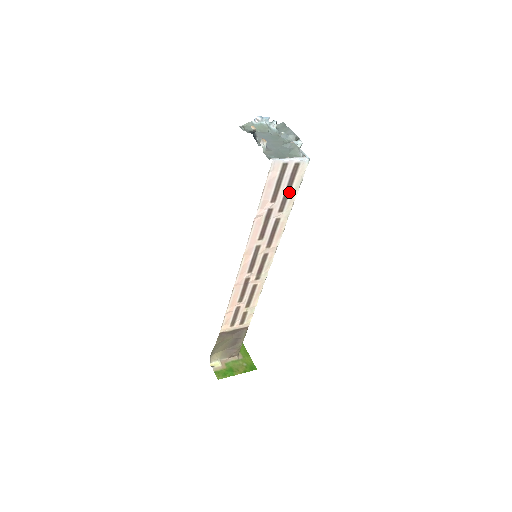
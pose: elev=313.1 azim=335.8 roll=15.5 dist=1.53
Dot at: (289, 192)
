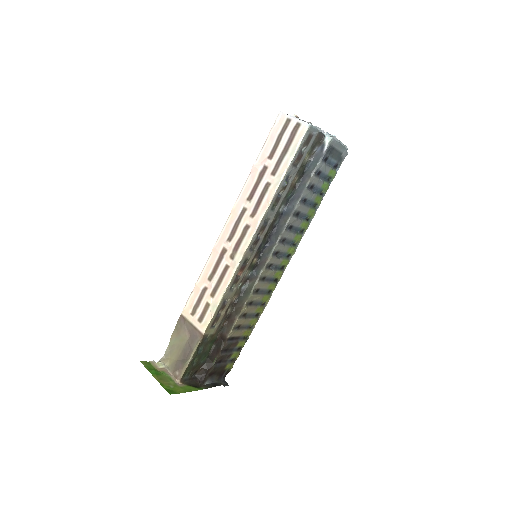
Dot at: (286, 155)
